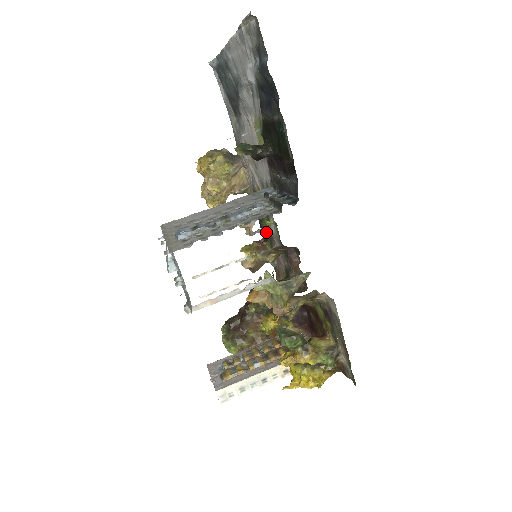
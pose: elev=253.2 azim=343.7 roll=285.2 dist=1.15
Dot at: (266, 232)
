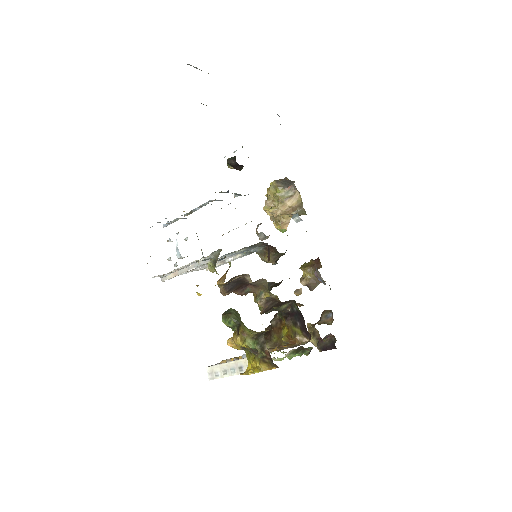
Dot at: occluded
